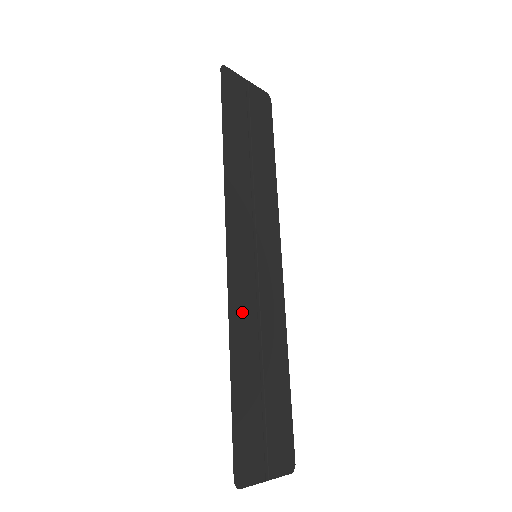
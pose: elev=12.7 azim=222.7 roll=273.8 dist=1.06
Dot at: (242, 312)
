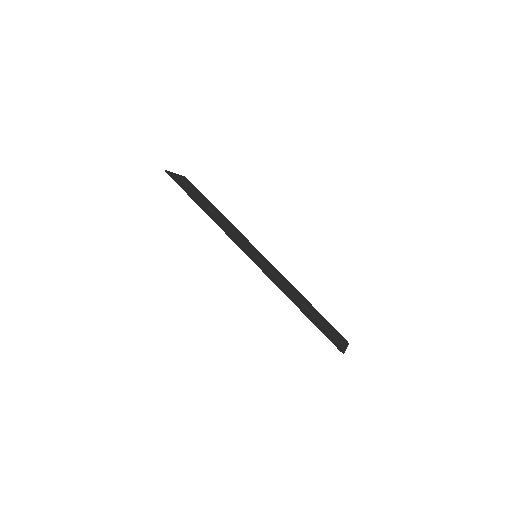
Dot at: (277, 282)
